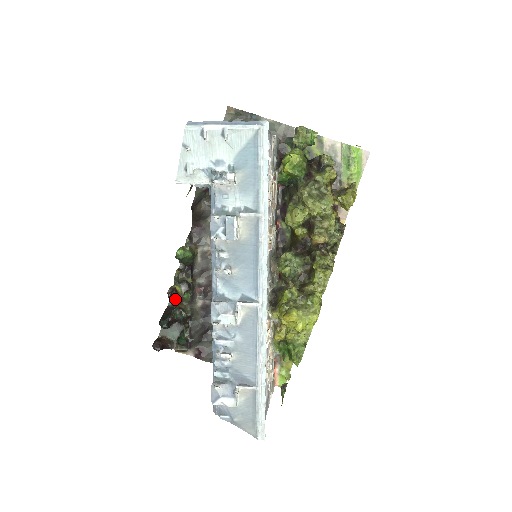
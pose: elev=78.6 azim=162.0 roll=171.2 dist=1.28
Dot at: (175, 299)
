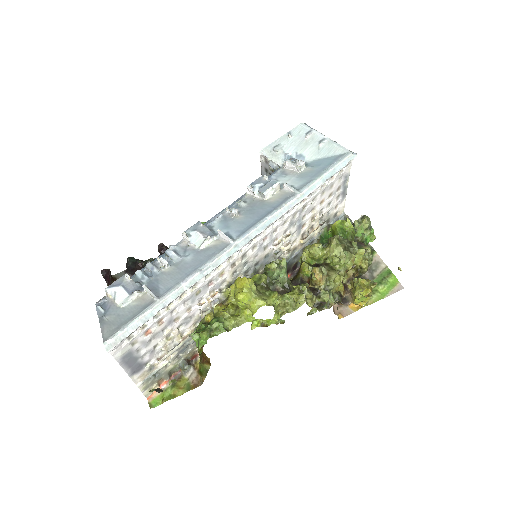
Dot at: occluded
